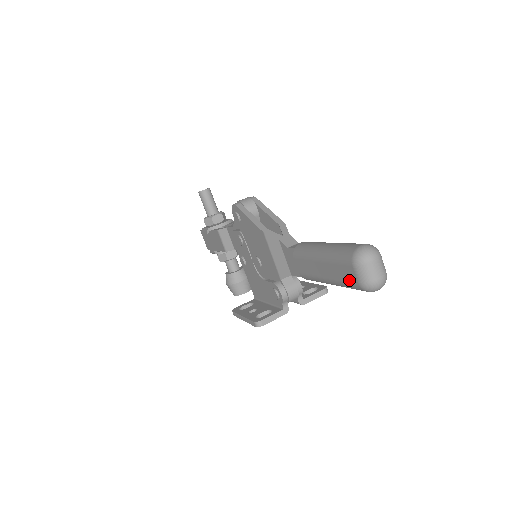
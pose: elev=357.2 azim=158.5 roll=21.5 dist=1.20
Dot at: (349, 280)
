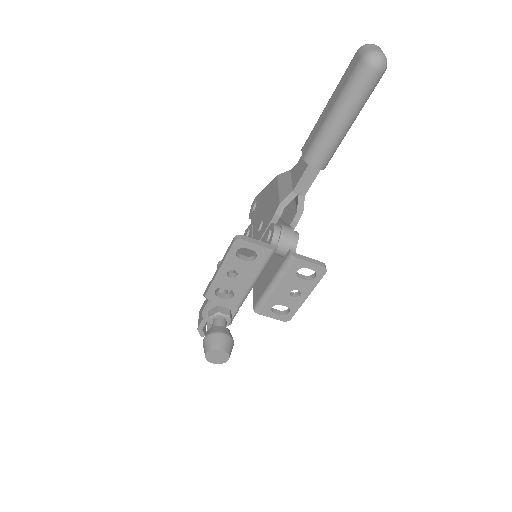
Dot at: (352, 70)
